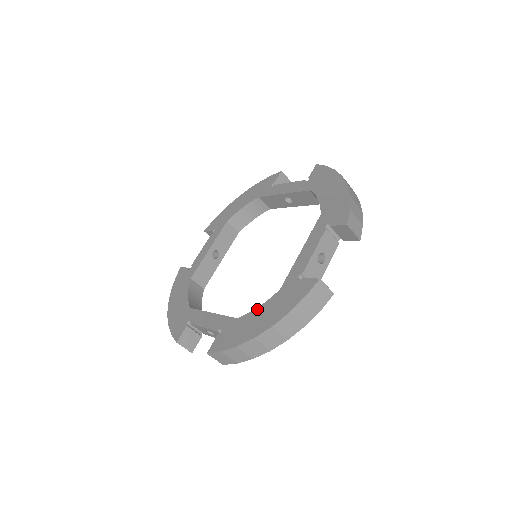
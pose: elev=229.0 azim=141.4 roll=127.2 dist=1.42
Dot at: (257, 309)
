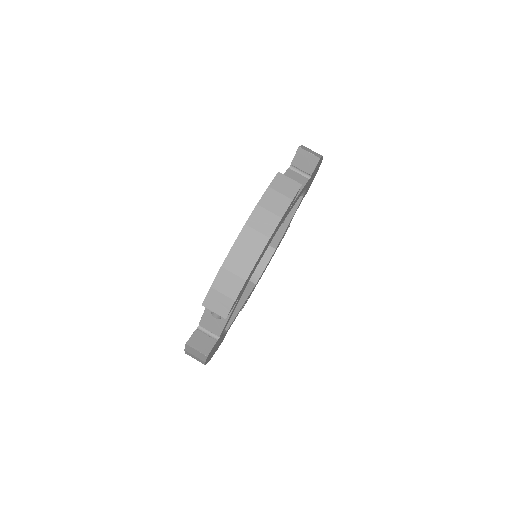
Dot at: occluded
